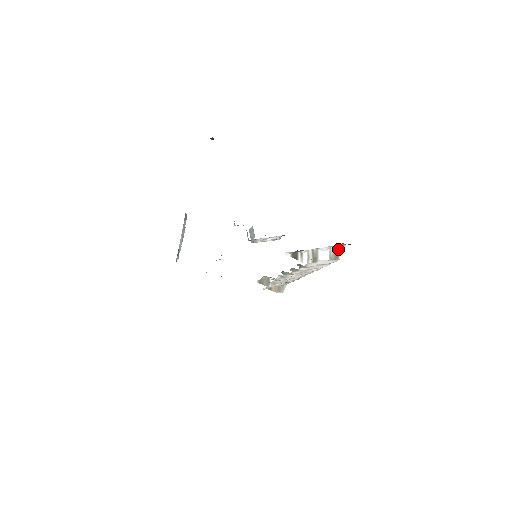
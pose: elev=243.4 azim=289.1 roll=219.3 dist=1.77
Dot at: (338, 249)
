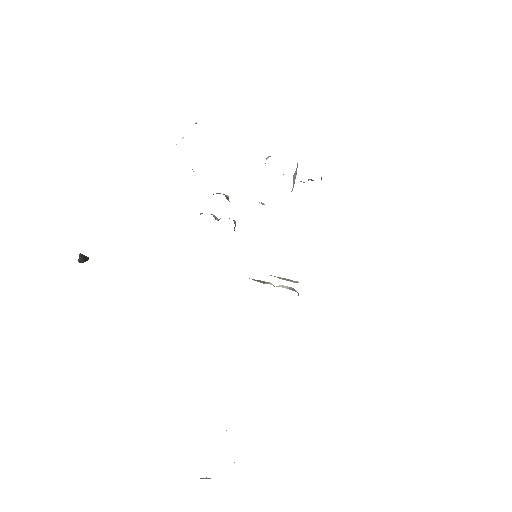
Dot at: occluded
